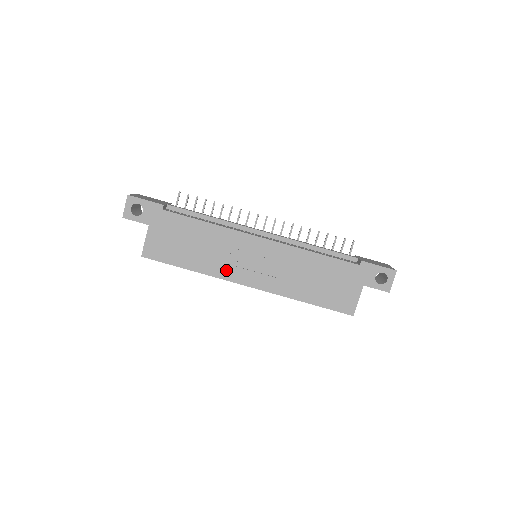
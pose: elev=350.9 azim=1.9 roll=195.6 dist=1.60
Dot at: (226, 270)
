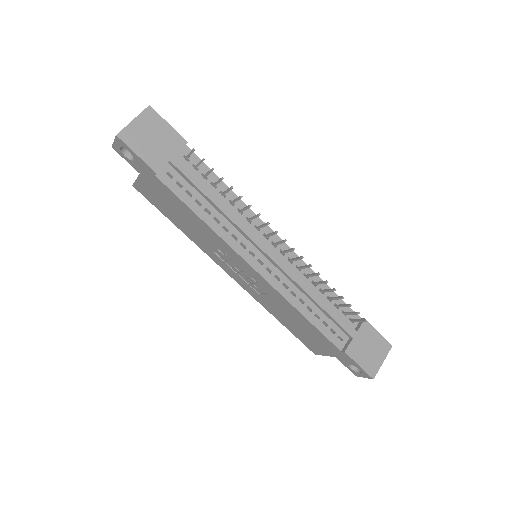
Dot at: (213, 255)
